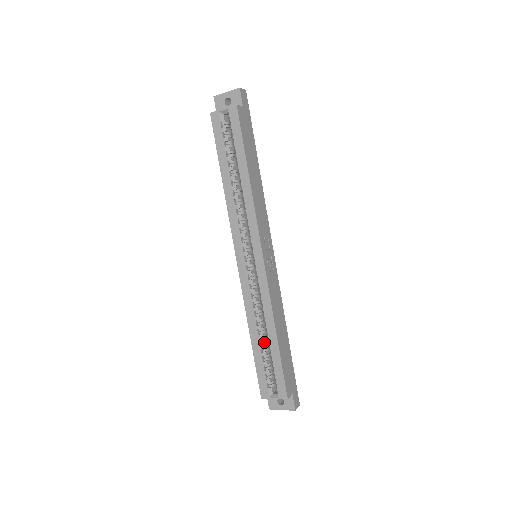
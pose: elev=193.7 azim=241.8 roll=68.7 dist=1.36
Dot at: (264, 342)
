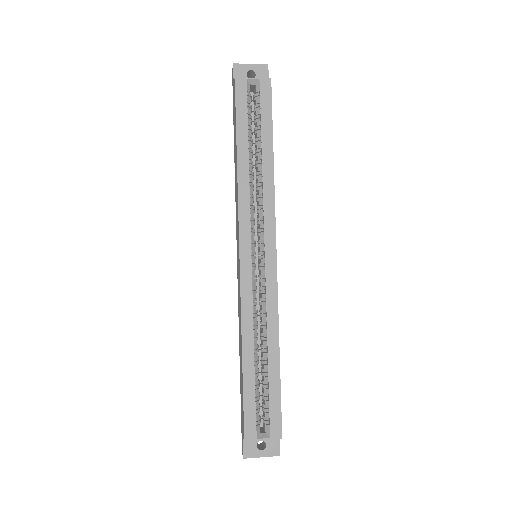
Dot at: (257, 364)
